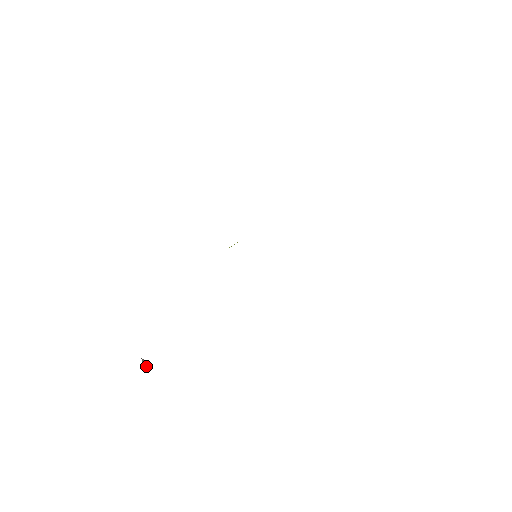
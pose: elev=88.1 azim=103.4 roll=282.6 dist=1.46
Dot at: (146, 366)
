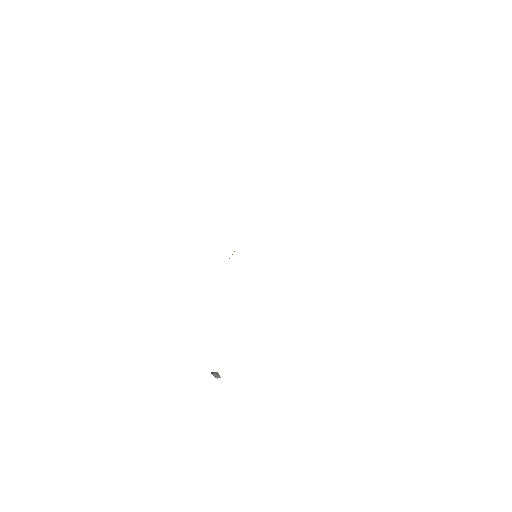
Dot at: (219, 376)
